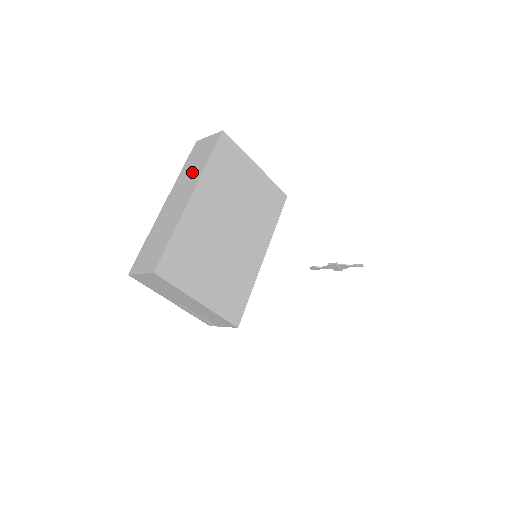
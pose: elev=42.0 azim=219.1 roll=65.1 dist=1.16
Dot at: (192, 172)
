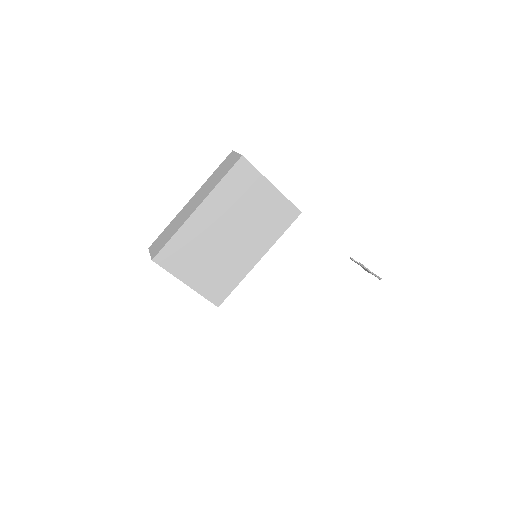
Dot at: (211, 184)
